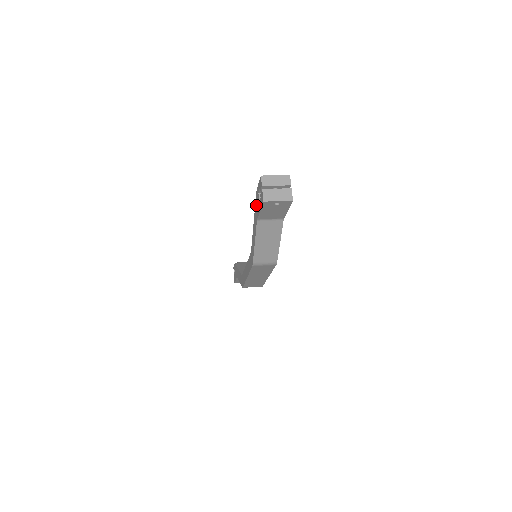
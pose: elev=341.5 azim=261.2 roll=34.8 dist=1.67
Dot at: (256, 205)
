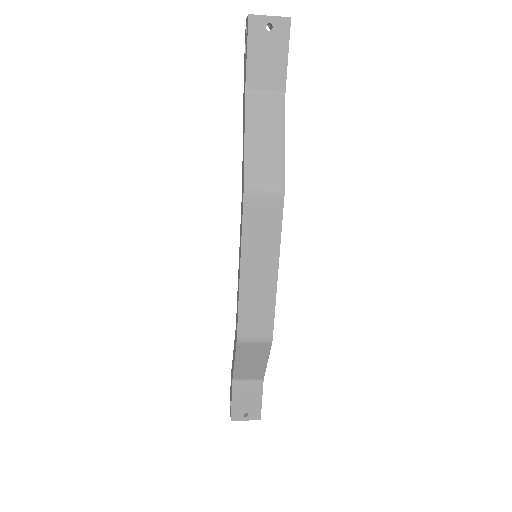
Dot at: (244, 82)
